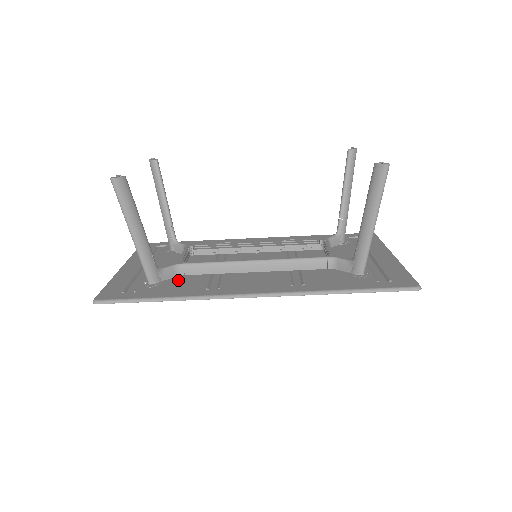
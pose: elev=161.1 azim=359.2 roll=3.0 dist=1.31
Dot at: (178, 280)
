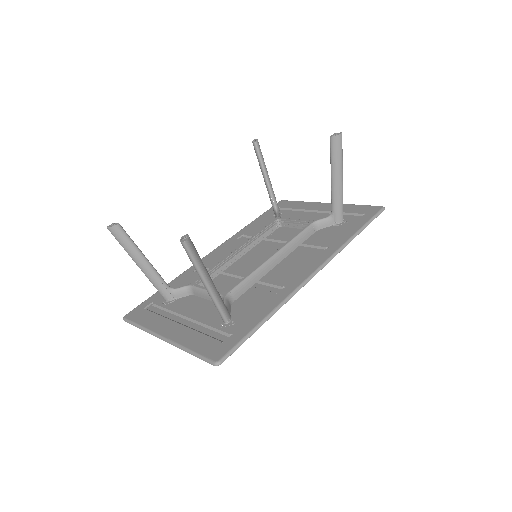
Dot at: (240, 306)
